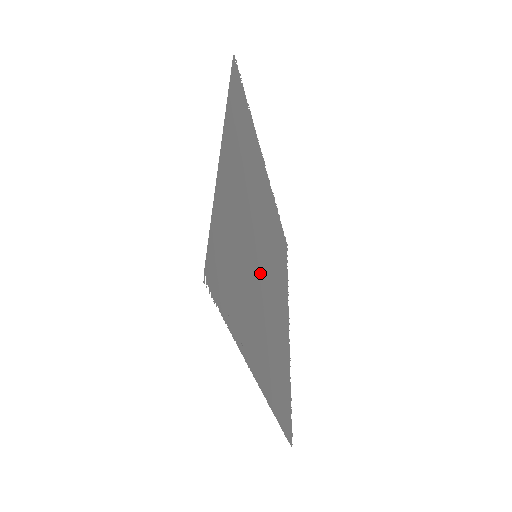
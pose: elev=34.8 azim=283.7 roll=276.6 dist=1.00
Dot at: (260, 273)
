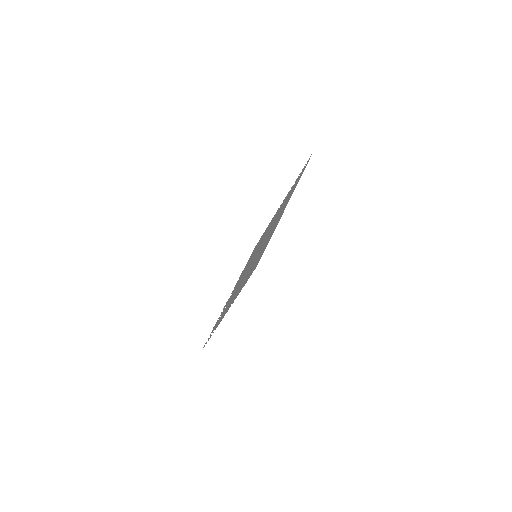
Dot at: occluded
